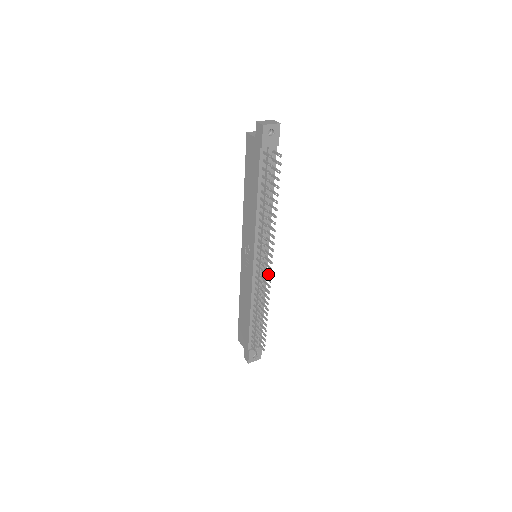
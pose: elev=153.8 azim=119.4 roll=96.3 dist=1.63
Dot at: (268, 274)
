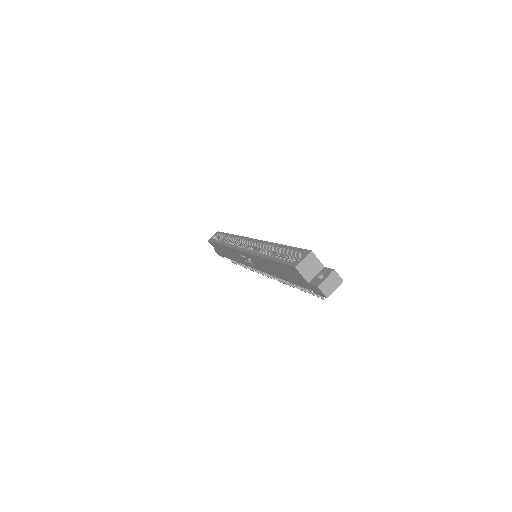
Dot at: occluded
